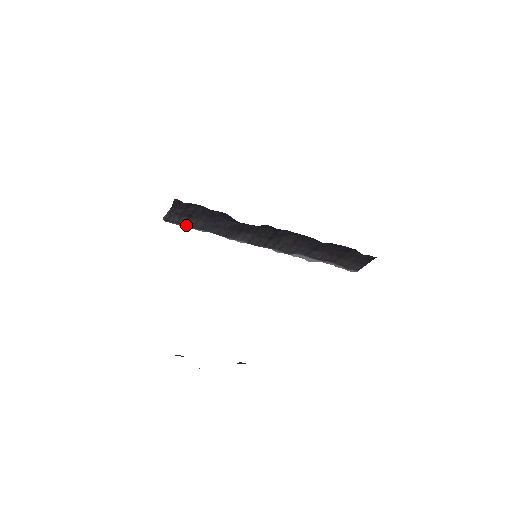
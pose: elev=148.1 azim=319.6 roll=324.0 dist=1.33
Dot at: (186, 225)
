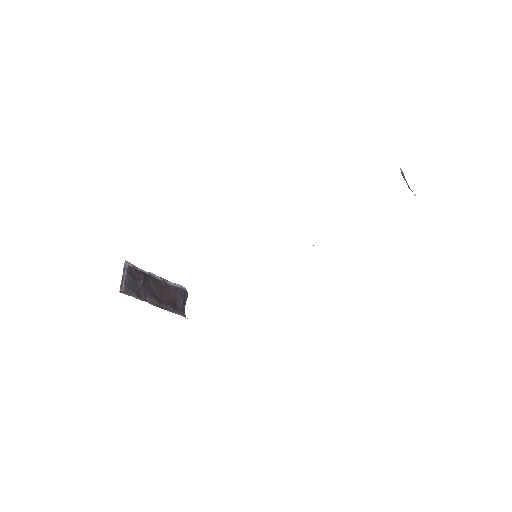
Dot at: occluded
